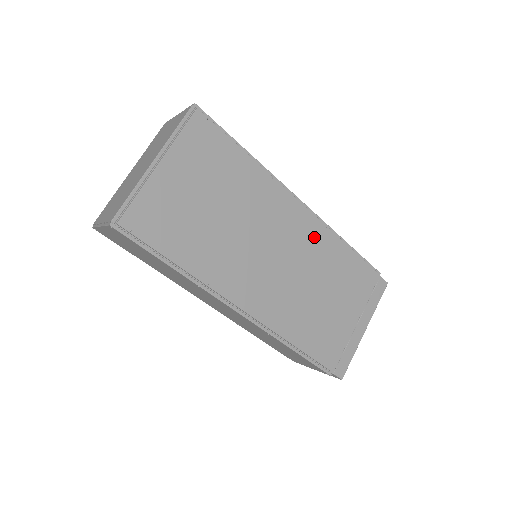
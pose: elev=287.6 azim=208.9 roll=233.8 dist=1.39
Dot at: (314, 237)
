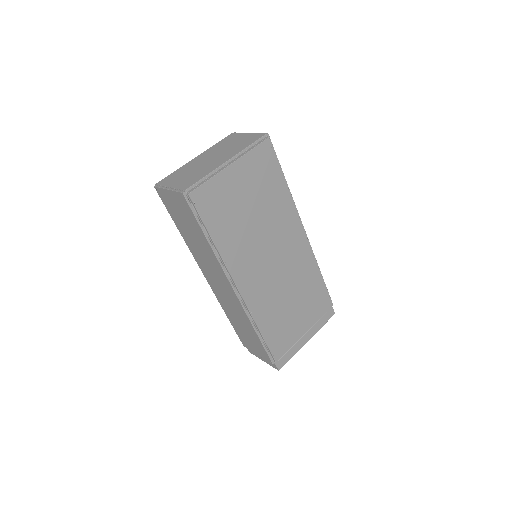
Dot at: (303, 259)
